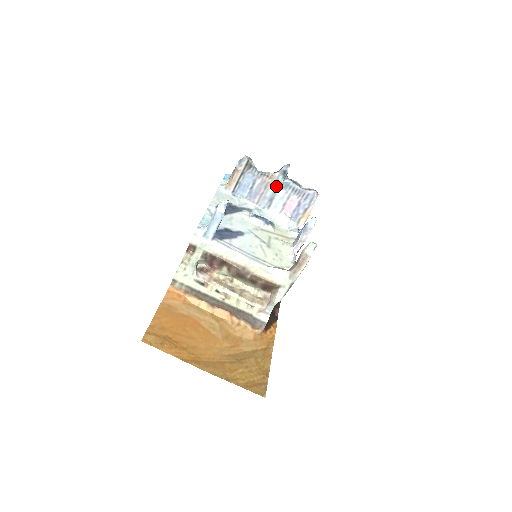
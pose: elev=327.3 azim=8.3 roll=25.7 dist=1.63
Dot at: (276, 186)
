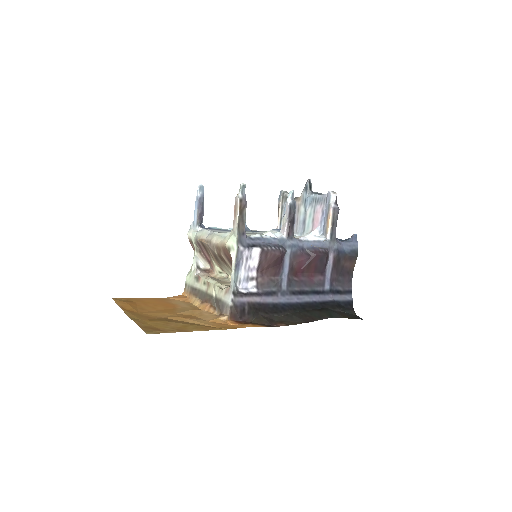
Dot at: (304, 205)
